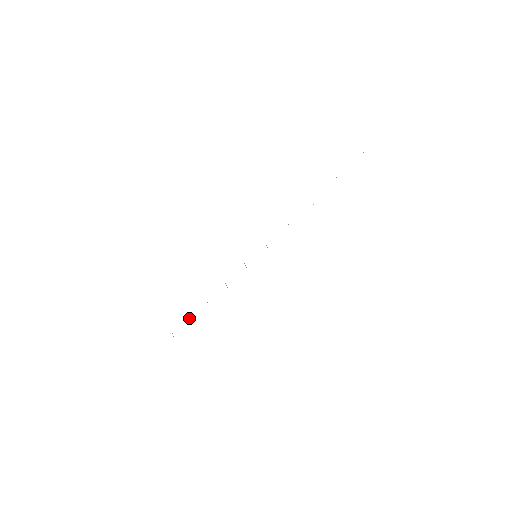
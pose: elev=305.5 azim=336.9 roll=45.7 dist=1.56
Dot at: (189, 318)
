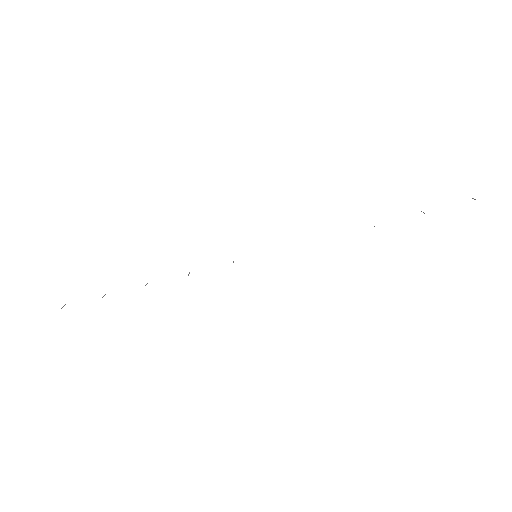
Dot at: (105, 294)
